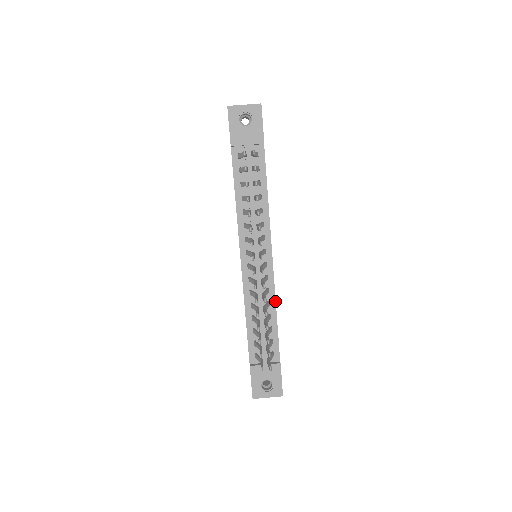
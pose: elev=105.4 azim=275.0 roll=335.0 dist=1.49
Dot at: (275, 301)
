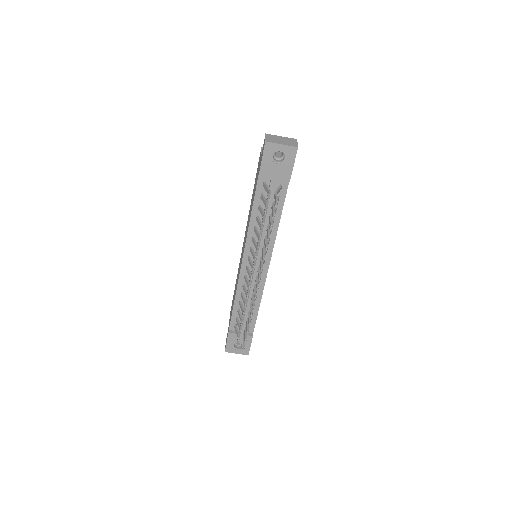
Dot at: occluded
